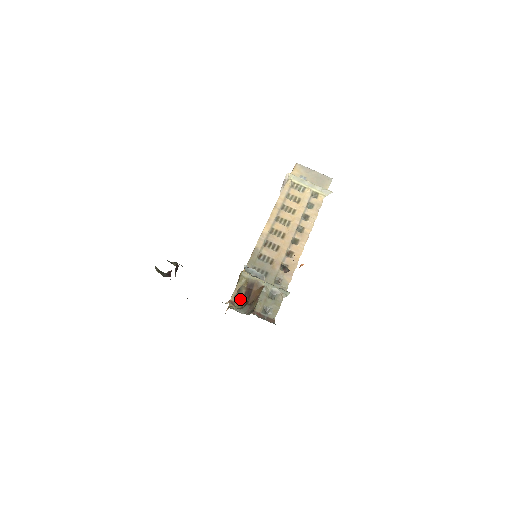
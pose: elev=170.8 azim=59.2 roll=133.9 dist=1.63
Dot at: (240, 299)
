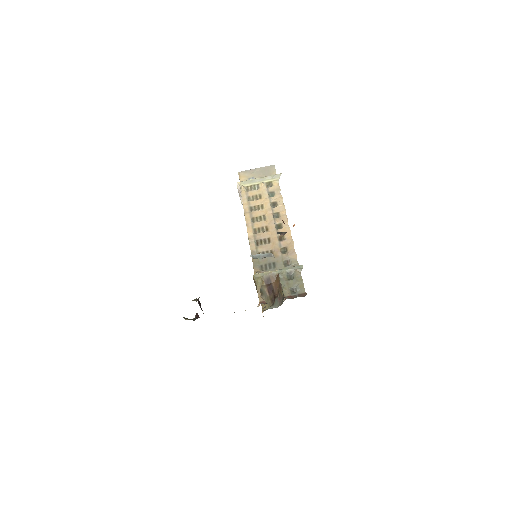
Dot at: (267, 298)
